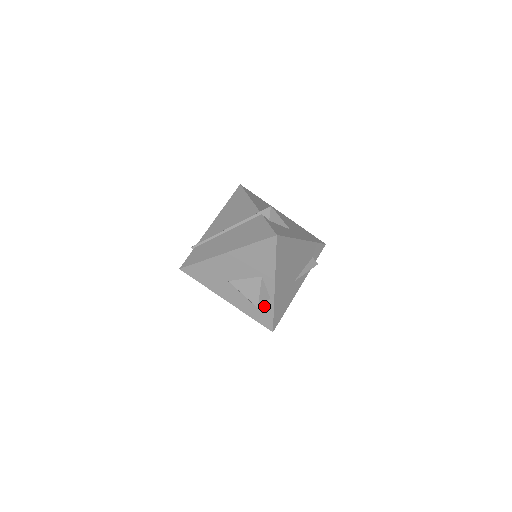
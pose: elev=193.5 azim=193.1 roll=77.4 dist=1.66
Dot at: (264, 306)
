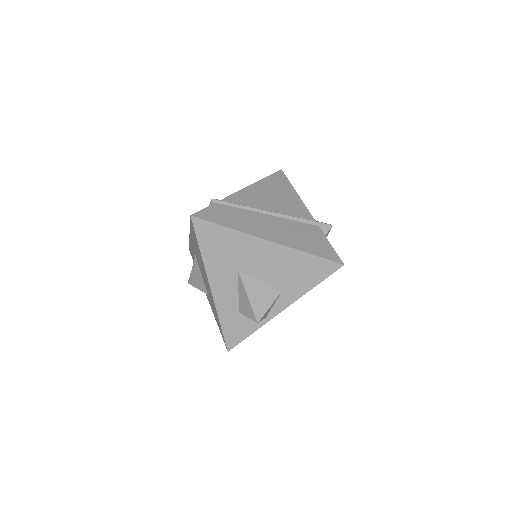
Dot at: (249, 321)
